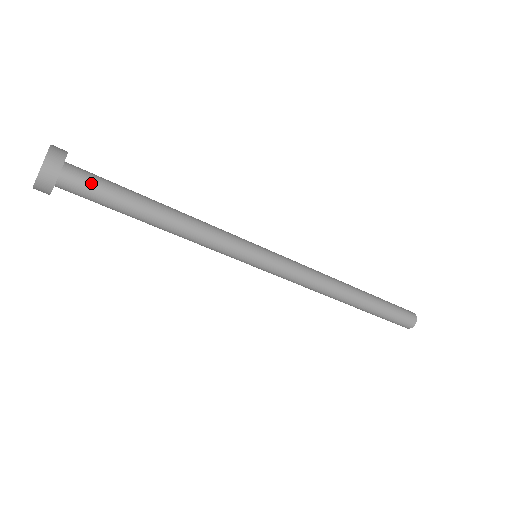
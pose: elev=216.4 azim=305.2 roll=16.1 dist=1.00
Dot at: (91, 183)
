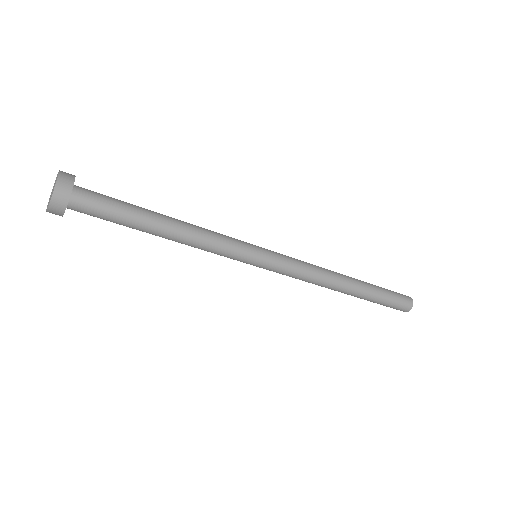
Dot at: (99, 203)
